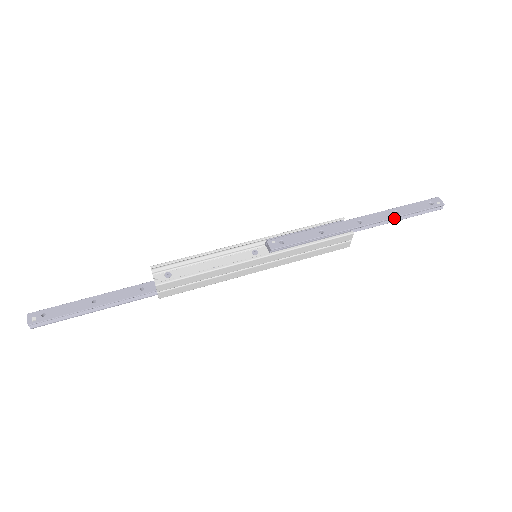
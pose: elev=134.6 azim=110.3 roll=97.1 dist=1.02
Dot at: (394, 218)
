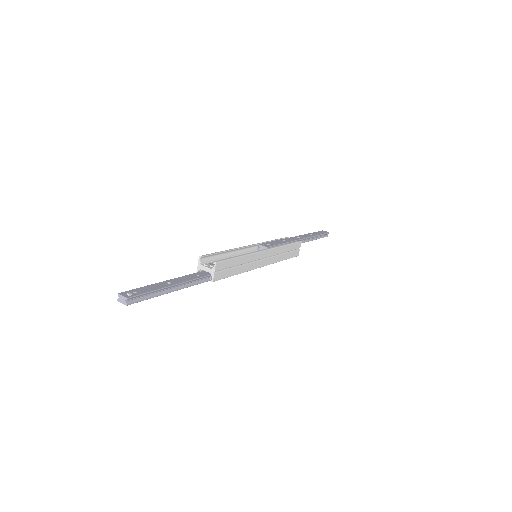
Dot at: (313, 237)
